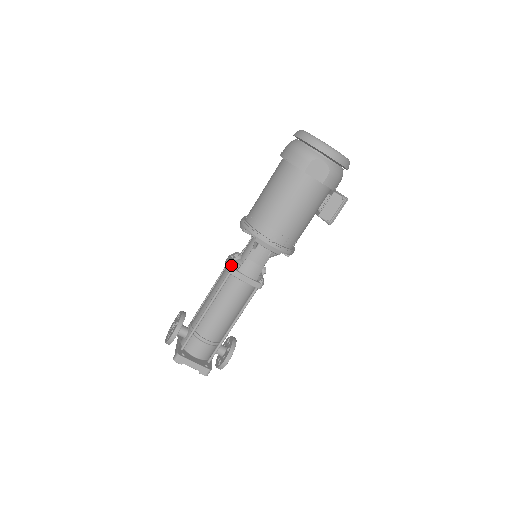
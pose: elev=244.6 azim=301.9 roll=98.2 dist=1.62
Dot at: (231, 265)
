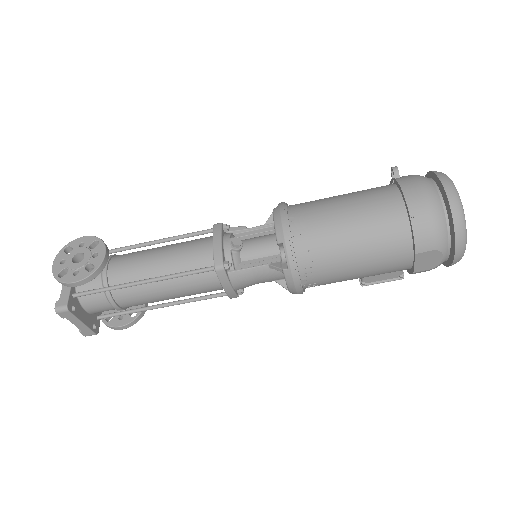
Dot at: (225, 264)
